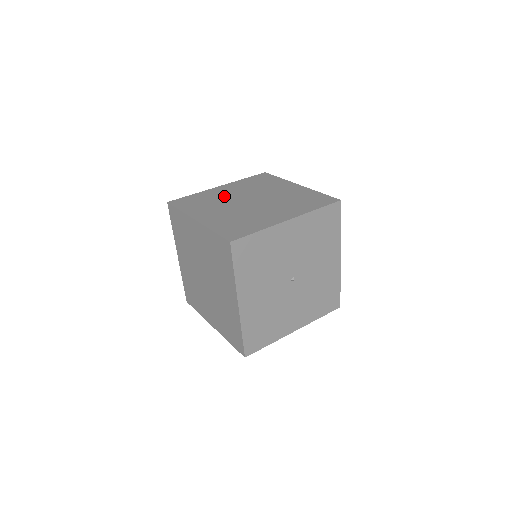
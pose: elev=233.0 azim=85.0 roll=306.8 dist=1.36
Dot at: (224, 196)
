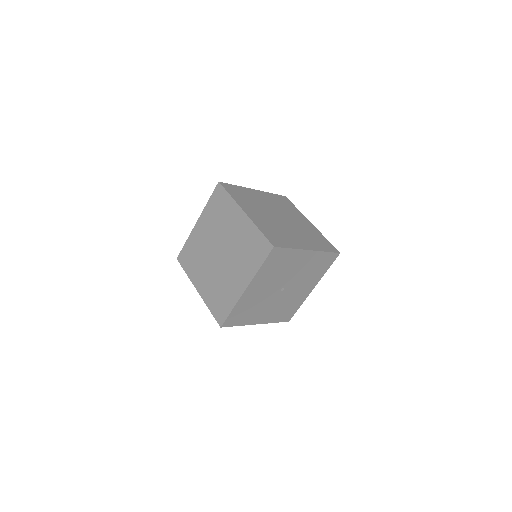
Dot at: (203, 245)
